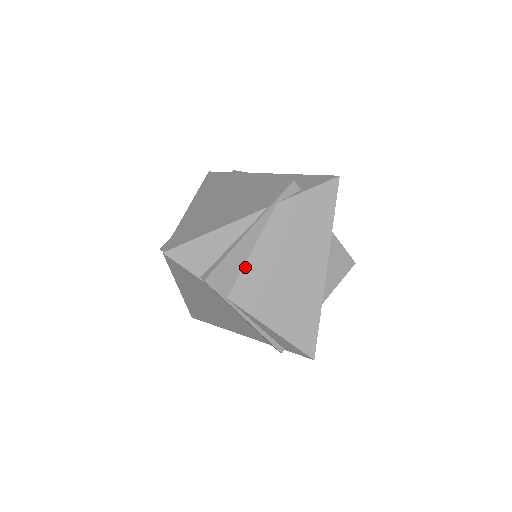
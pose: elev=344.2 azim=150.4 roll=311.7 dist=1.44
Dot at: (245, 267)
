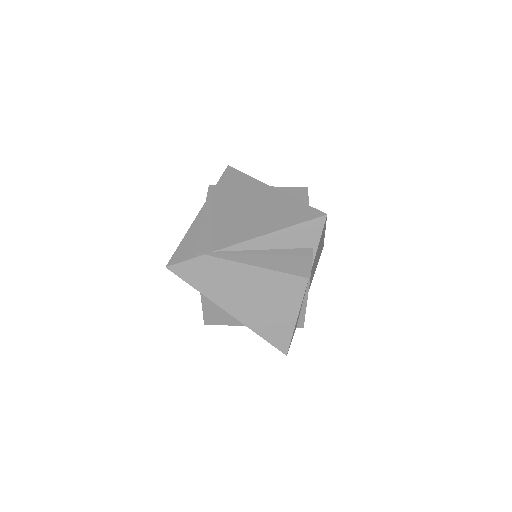
Dot at: occluded
